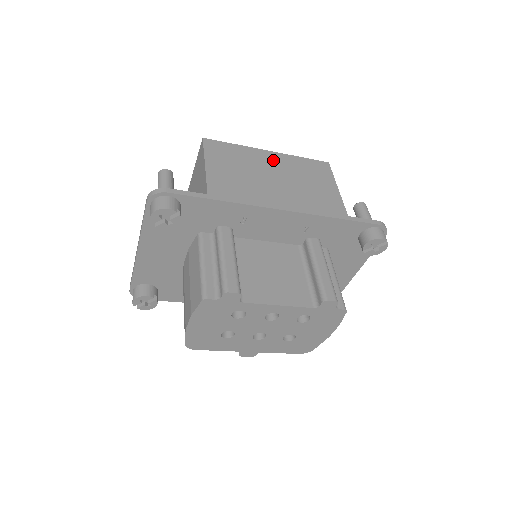
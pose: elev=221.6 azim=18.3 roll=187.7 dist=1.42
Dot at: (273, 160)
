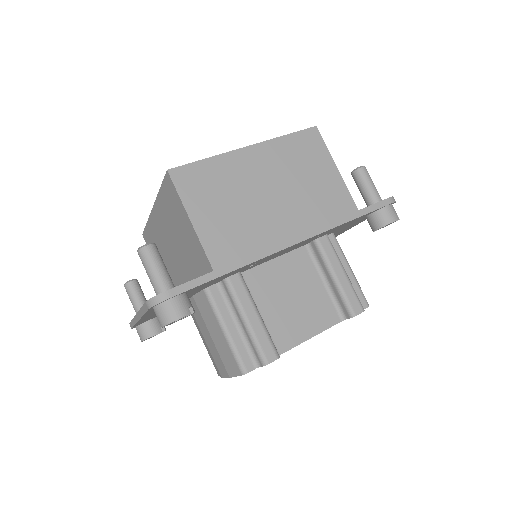
Dot at: (258, 162)
